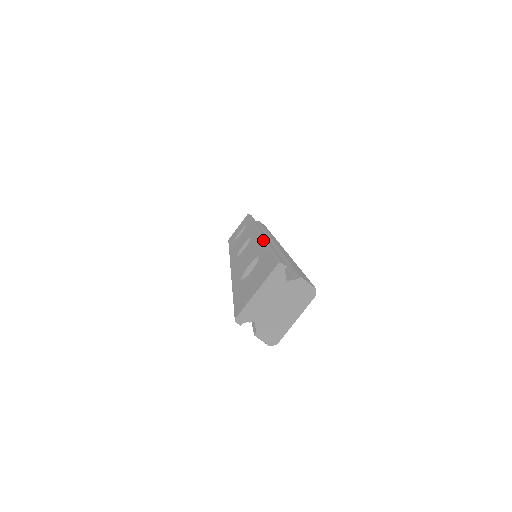
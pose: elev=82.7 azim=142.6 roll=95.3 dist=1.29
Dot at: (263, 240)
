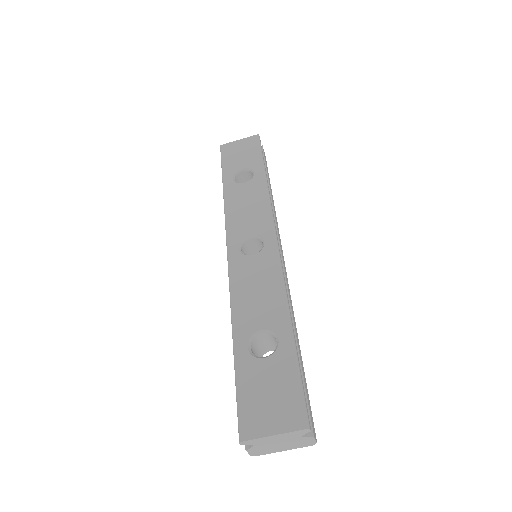
Dot at: (285, 304)
